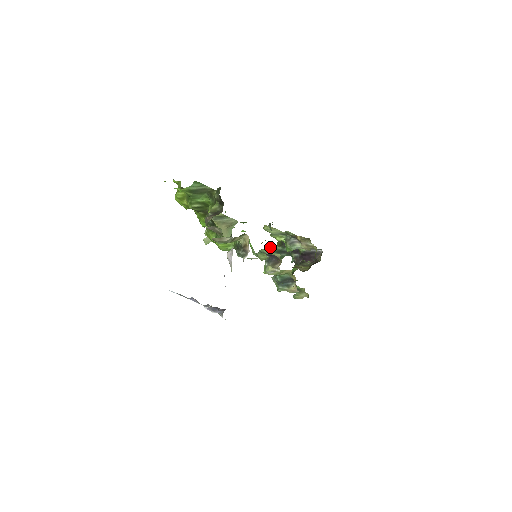
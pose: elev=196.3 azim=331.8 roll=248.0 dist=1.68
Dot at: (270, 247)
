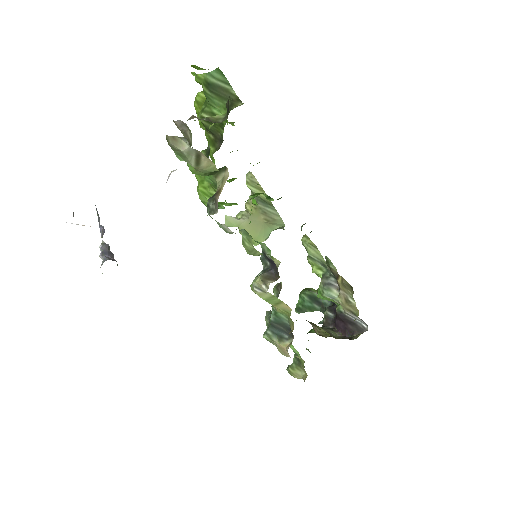
Dot at: occluded
